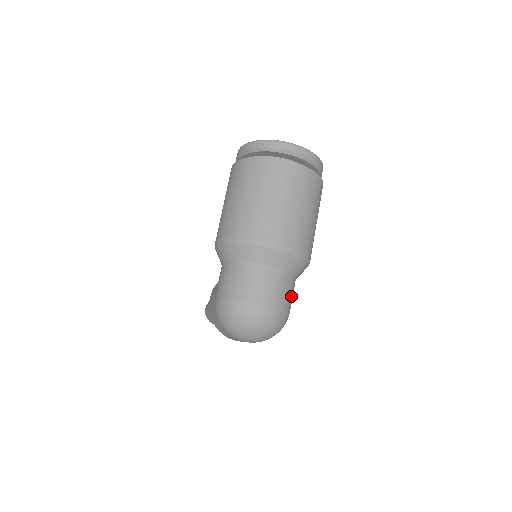
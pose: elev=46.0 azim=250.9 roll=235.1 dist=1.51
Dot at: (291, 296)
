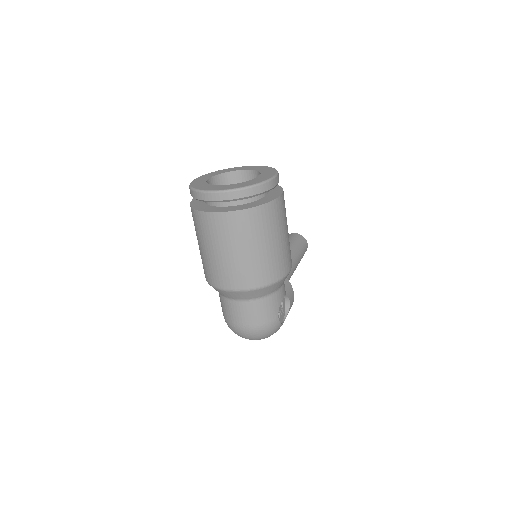
Dot at: (273, 309)
